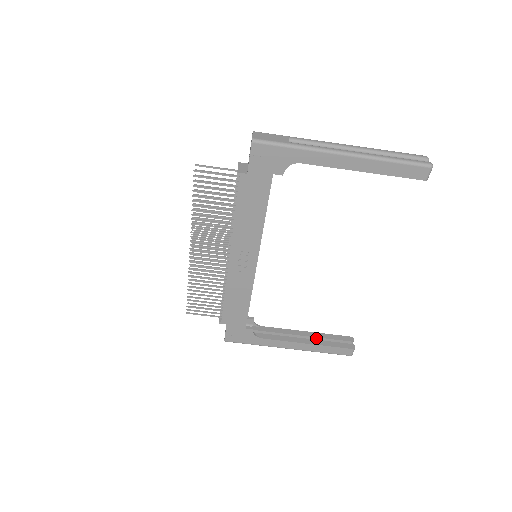
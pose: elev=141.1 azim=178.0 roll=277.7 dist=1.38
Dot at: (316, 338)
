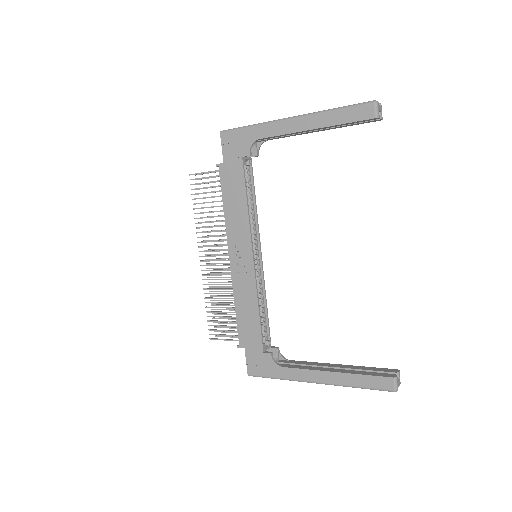
Dot at: (349, 370)
